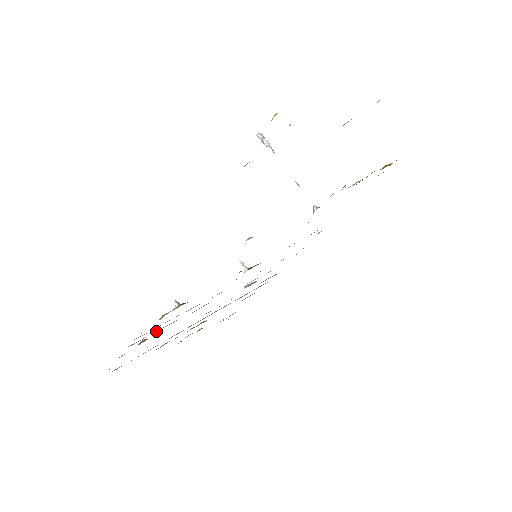
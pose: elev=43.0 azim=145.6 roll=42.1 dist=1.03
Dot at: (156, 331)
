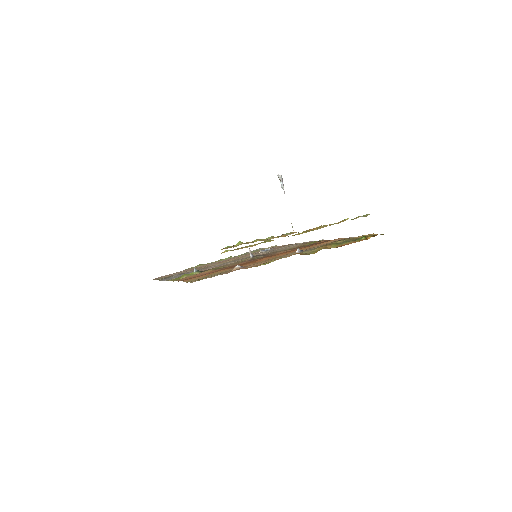
Dot at: occluded
